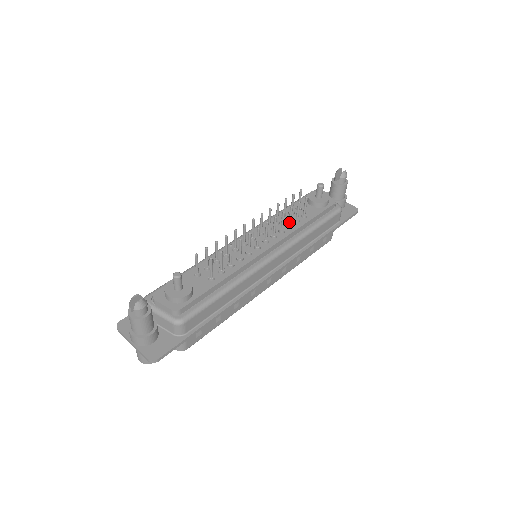
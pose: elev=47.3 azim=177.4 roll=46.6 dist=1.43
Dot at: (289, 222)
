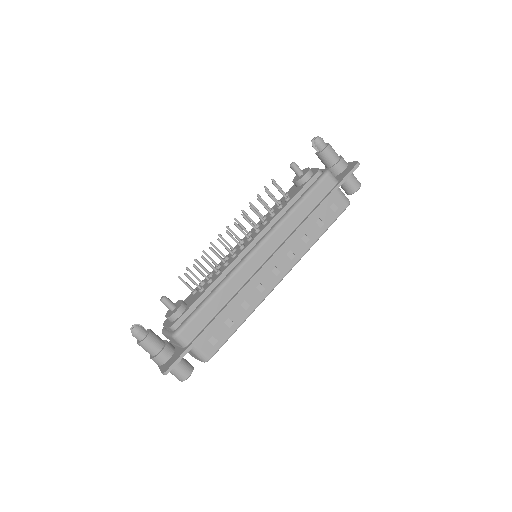
Dot at: occluded
